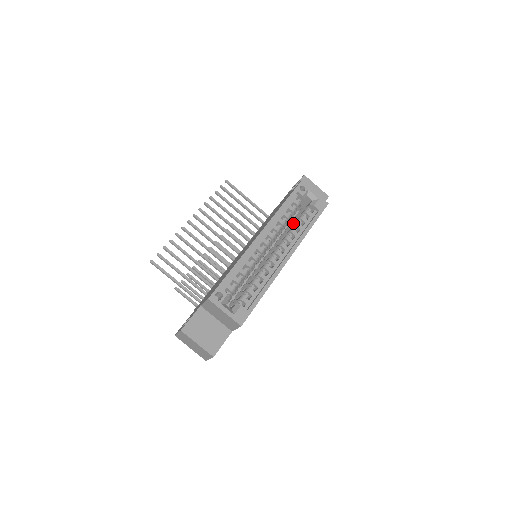
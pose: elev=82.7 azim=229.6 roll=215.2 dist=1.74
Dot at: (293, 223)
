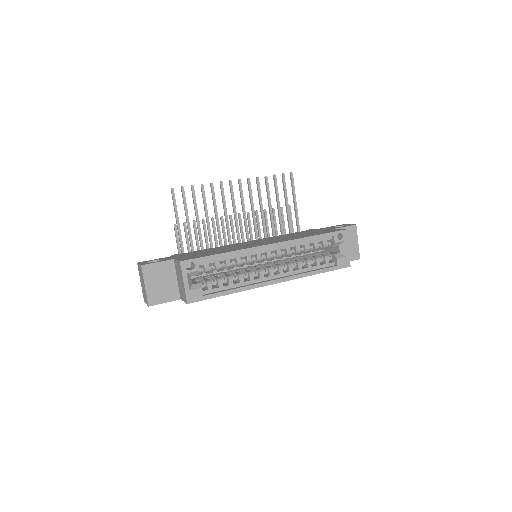
Dot at: (307, 257)
